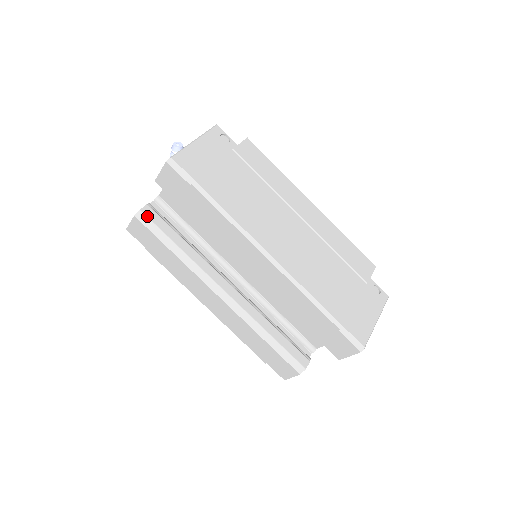
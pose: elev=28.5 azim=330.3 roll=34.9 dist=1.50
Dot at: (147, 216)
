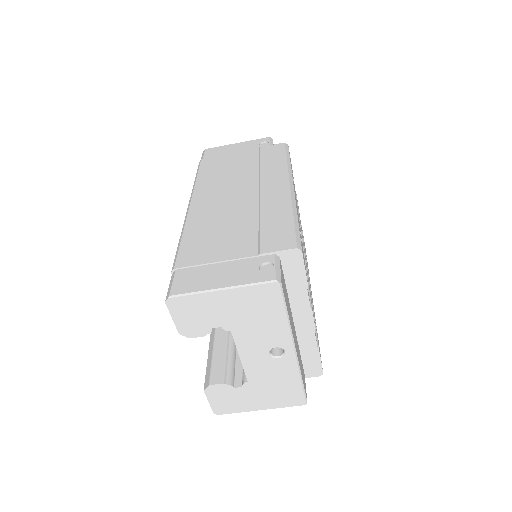
Dot at: occluded
